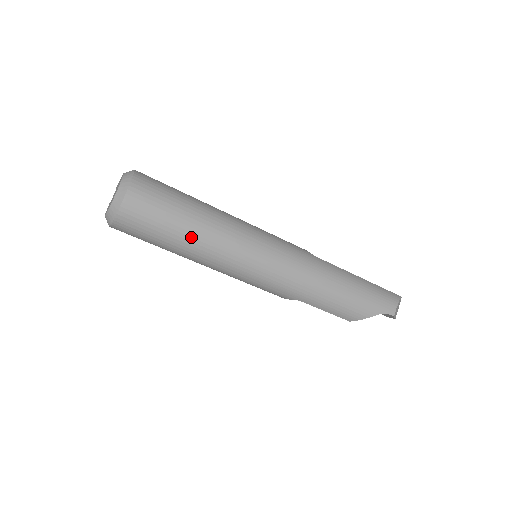
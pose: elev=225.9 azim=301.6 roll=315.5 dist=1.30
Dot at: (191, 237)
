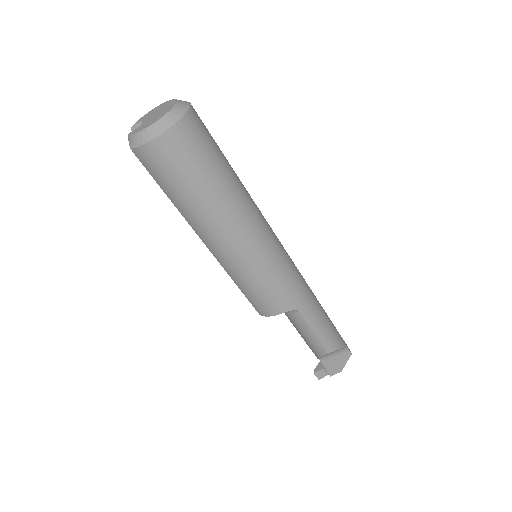
Dot at: (236, 185)
